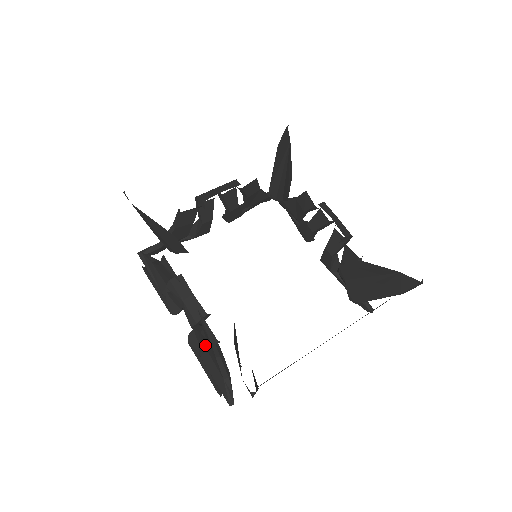
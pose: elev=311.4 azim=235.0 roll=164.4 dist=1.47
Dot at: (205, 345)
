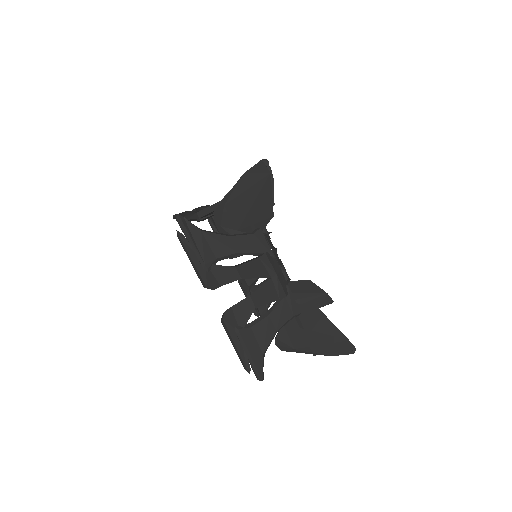
Dot at: (242, 323)
